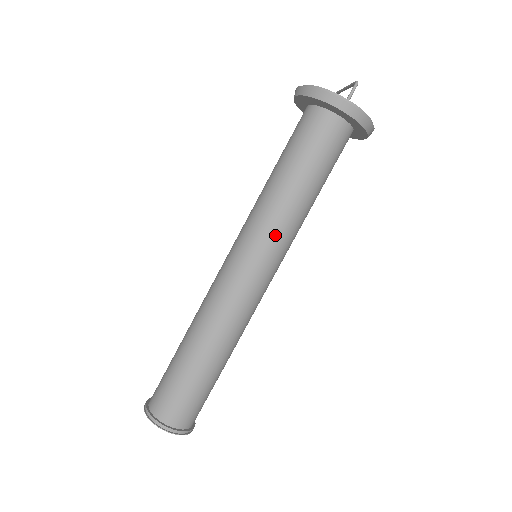
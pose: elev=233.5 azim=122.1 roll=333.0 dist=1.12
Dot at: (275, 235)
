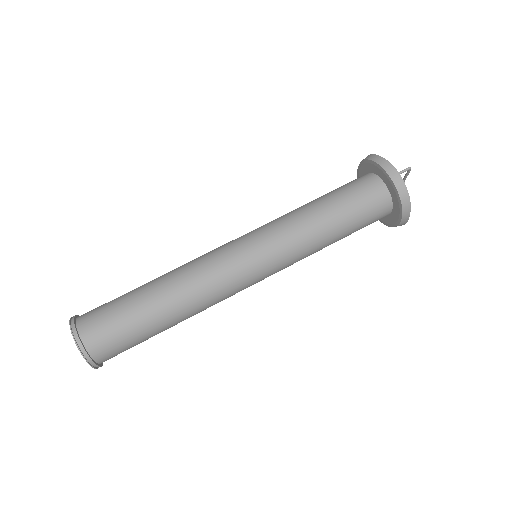
Dot at: (280, 235)
